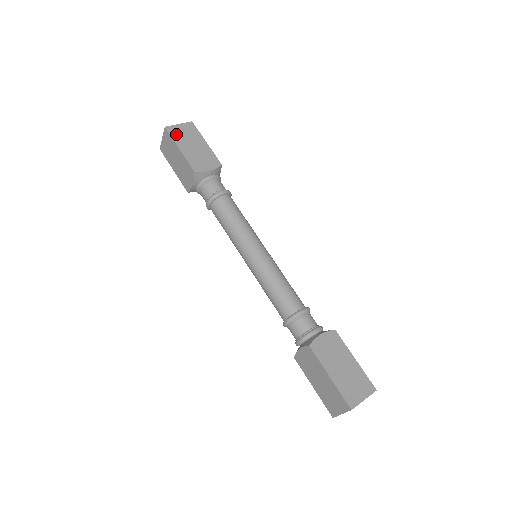
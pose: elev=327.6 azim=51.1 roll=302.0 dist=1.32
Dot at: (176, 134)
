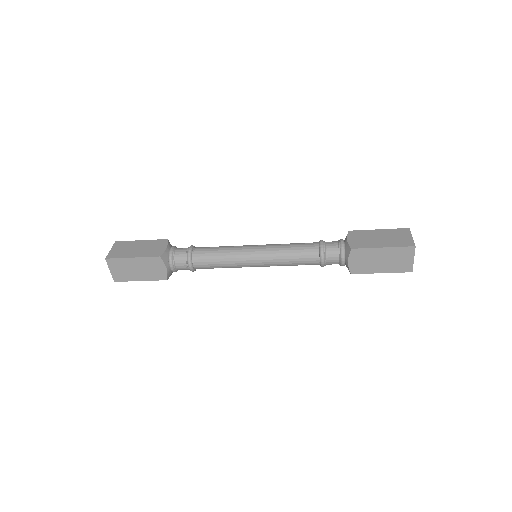
Dot at: (118, 255)
